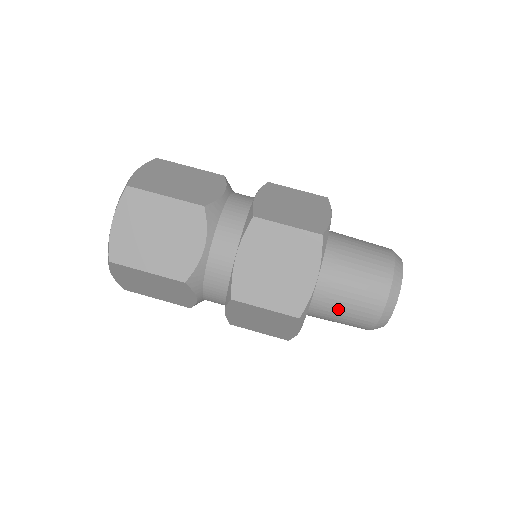
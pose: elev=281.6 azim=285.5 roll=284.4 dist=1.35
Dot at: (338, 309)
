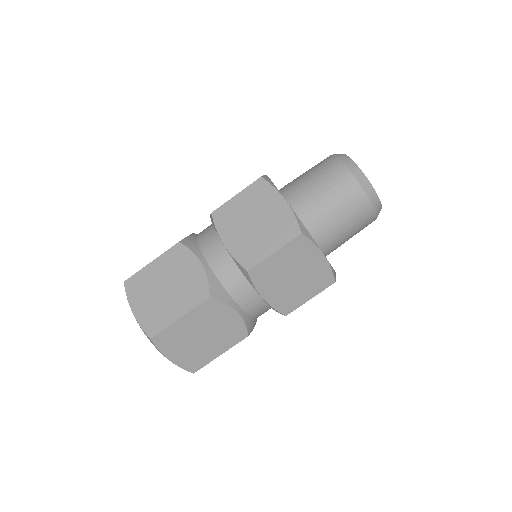
Dot at: (330, 214)
